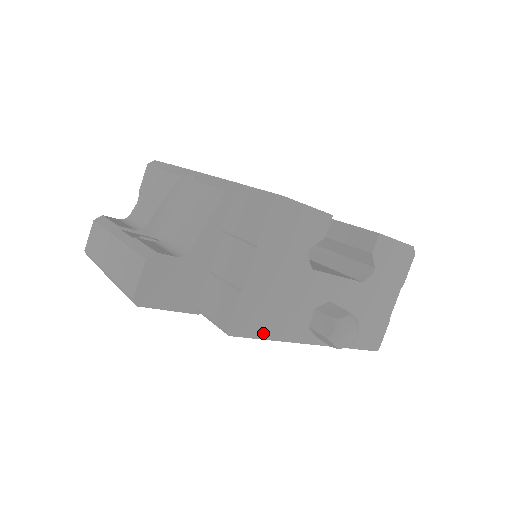
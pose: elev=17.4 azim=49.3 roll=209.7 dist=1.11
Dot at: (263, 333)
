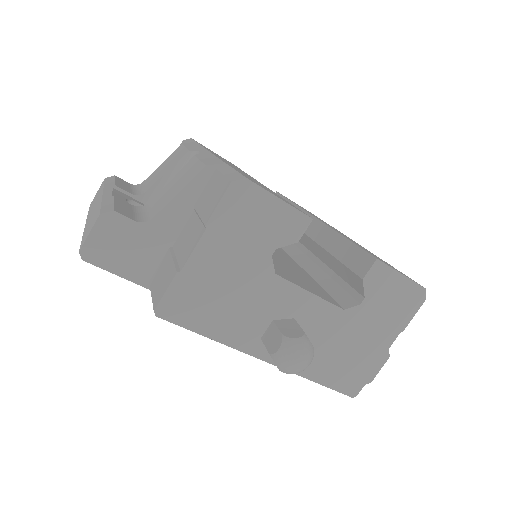
Dot at: (200, 327)
